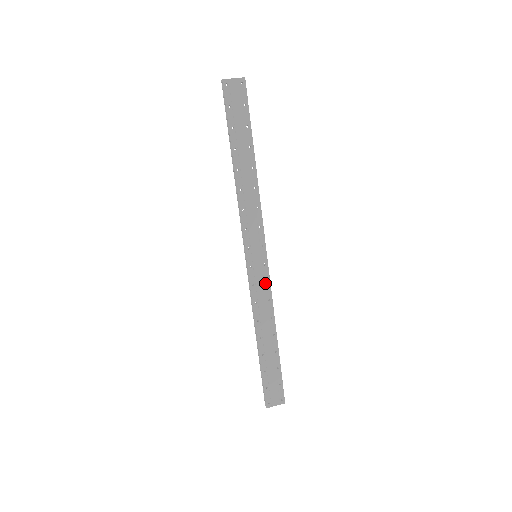
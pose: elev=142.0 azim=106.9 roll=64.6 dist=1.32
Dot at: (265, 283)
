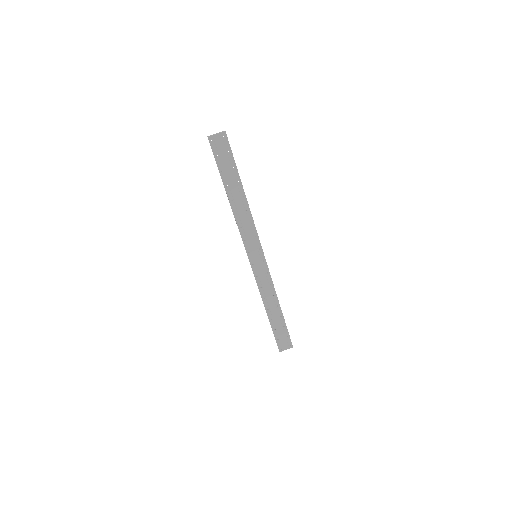
Dot at: (266, 273)
